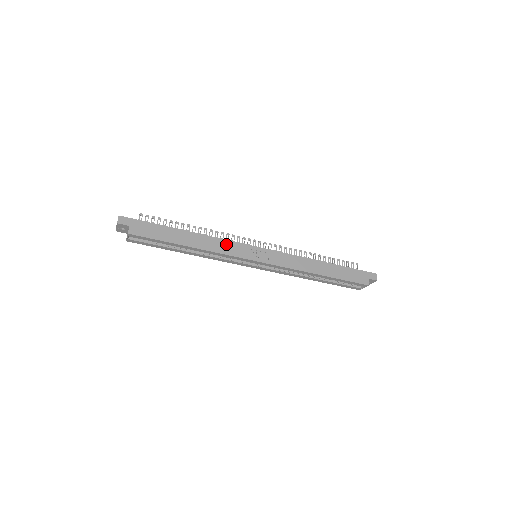
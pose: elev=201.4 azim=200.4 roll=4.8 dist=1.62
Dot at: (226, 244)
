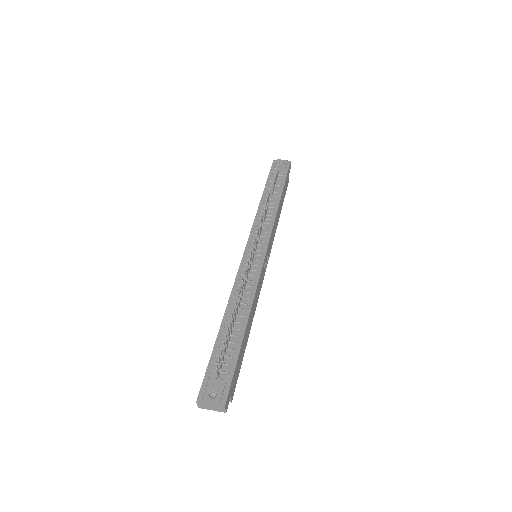
Dot at: (259, 287)
